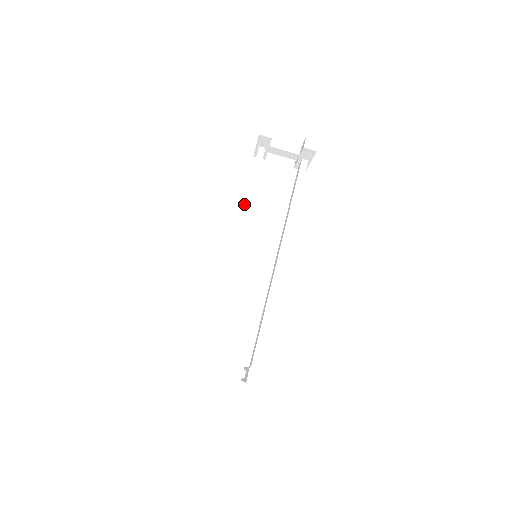
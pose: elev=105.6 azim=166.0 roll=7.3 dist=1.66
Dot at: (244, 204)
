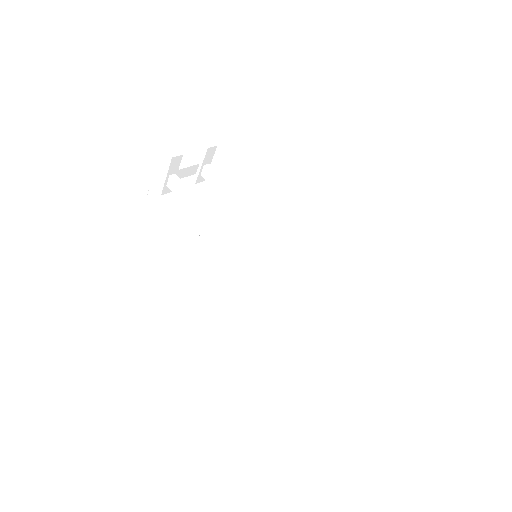
Dot at: (215, 220)
